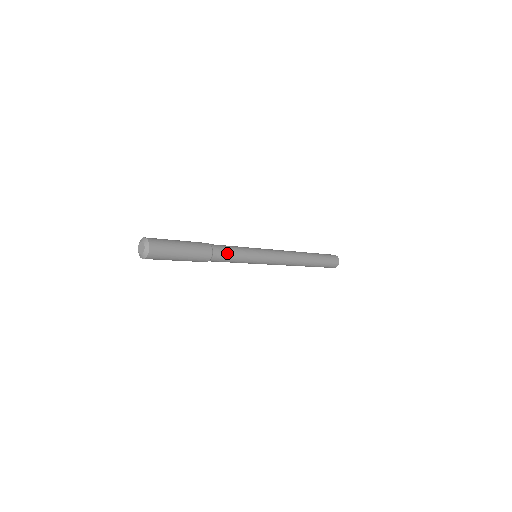
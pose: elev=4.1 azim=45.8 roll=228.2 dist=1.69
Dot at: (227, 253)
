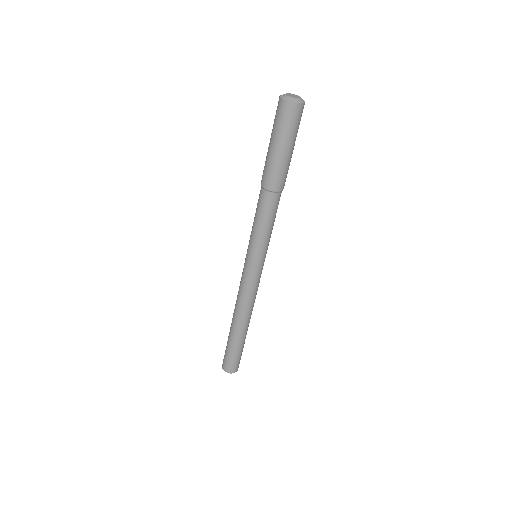
Dot at: occluded
